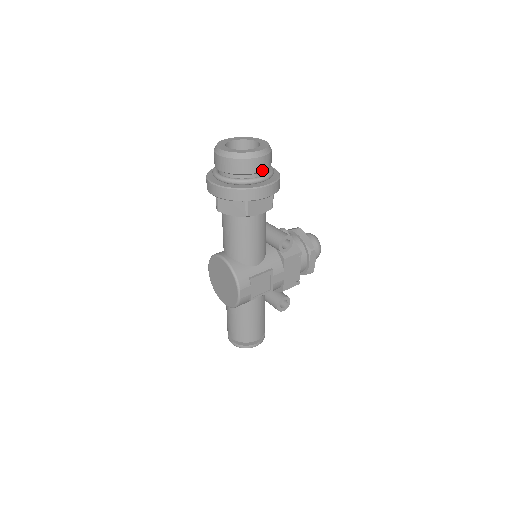
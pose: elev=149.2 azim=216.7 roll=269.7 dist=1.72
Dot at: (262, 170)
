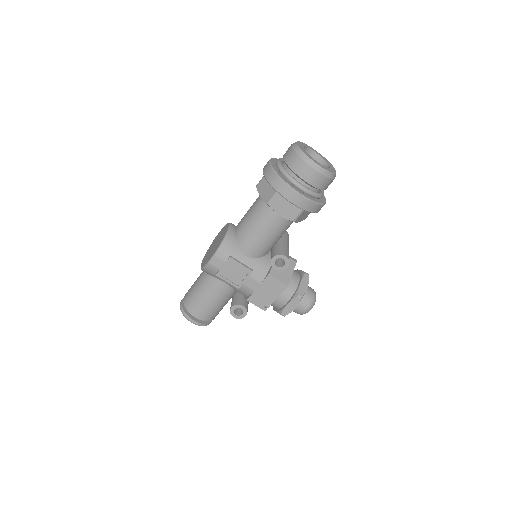
Dot at: (309, 182)
